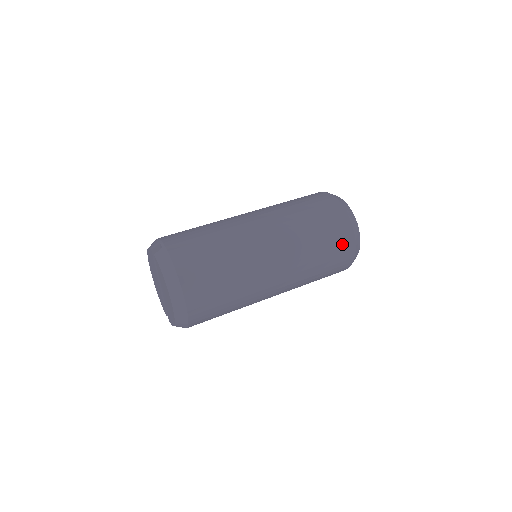
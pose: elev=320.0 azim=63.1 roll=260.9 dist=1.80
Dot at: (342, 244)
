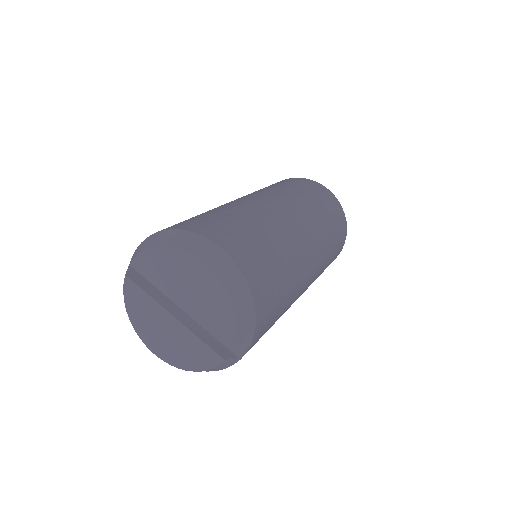
Dot at: (308, 184)
